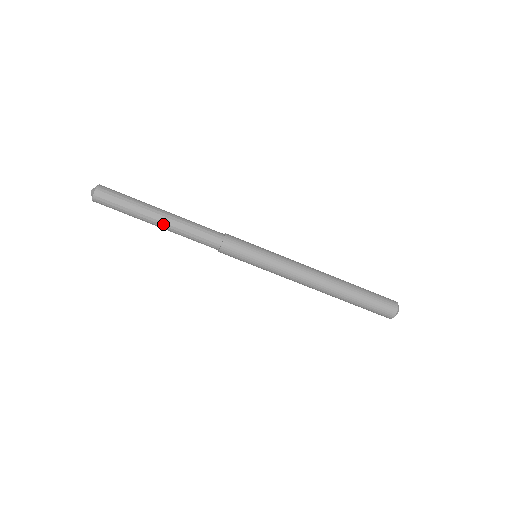
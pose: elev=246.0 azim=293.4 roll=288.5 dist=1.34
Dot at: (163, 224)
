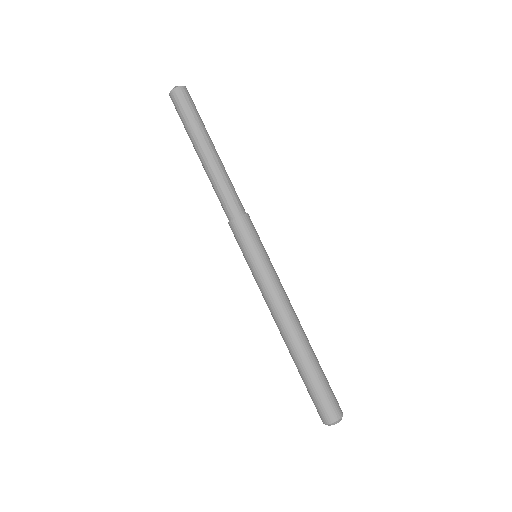
Dot at: (211, 156)
